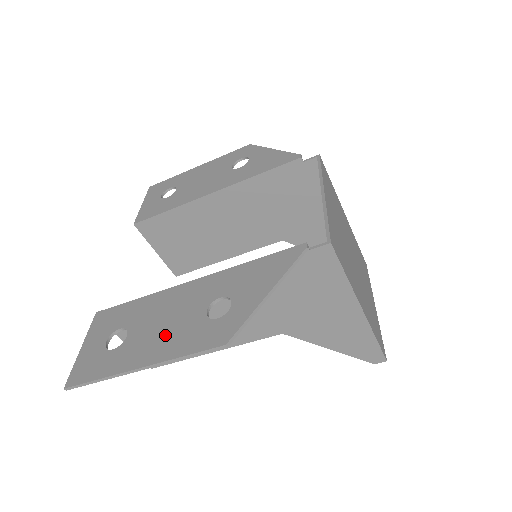
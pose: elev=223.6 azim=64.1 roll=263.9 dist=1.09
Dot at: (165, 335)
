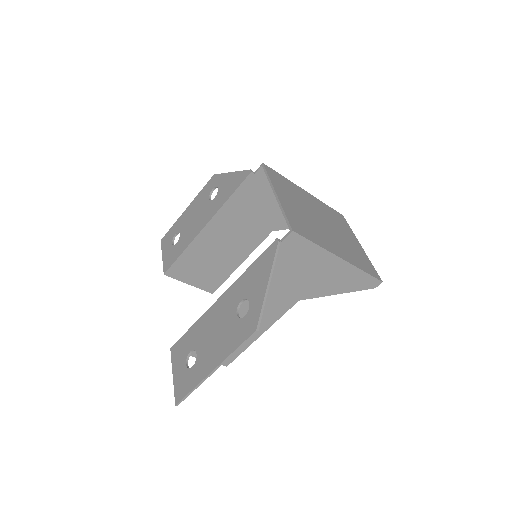
Dot at: (219, 342)
